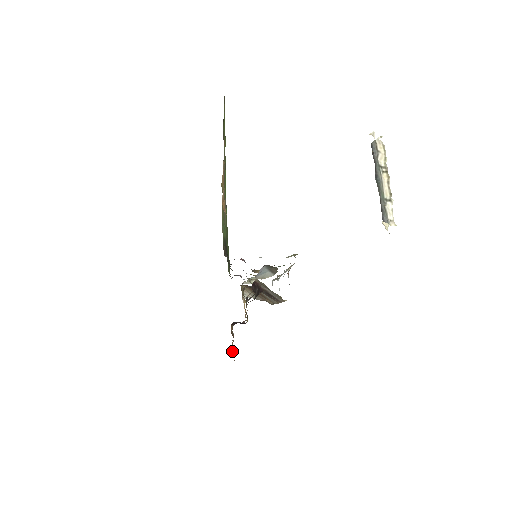
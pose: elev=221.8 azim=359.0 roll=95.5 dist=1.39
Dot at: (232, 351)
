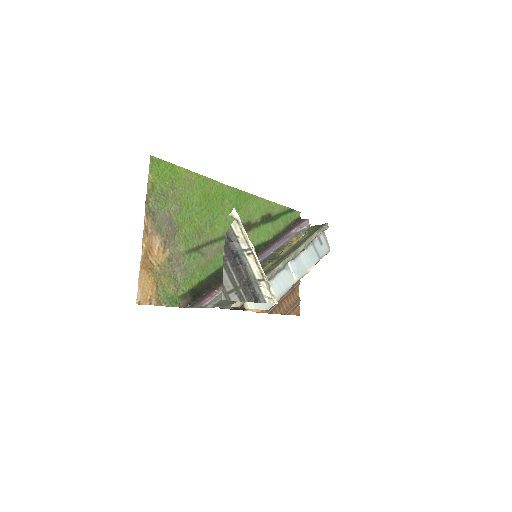
Dot at: occluded
